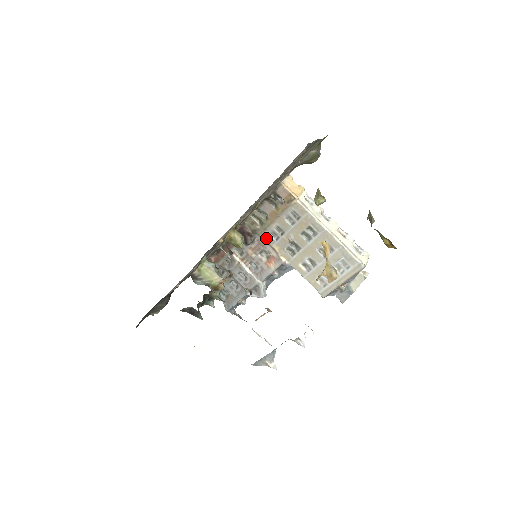
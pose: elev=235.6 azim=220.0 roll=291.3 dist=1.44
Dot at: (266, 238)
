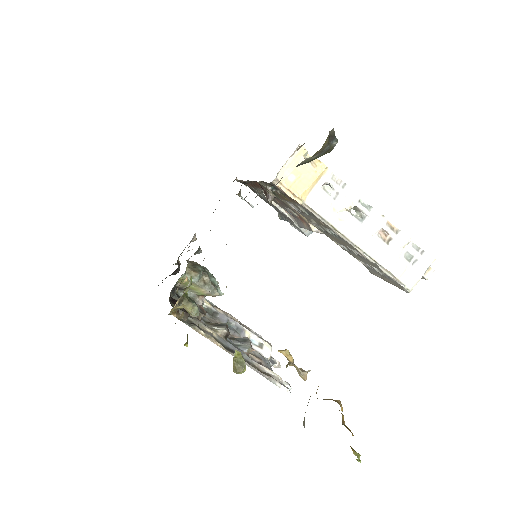
Dot at: (287, 204)
